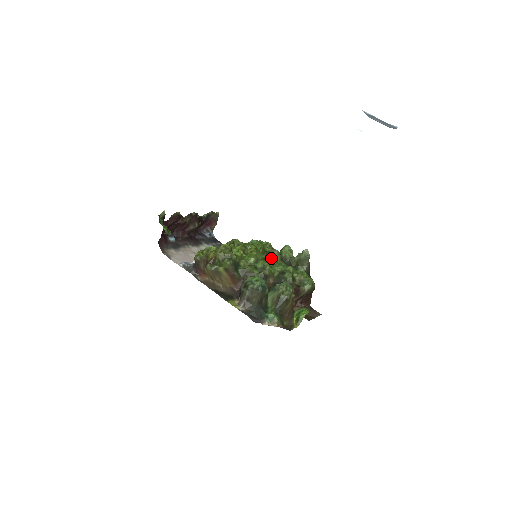
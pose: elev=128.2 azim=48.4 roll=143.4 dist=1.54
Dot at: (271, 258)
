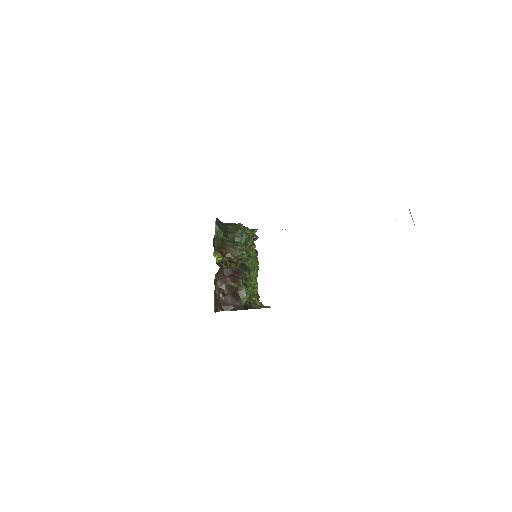
Dot at: occluded
